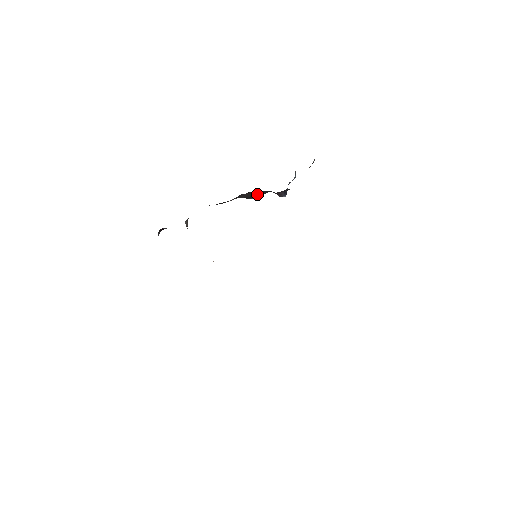
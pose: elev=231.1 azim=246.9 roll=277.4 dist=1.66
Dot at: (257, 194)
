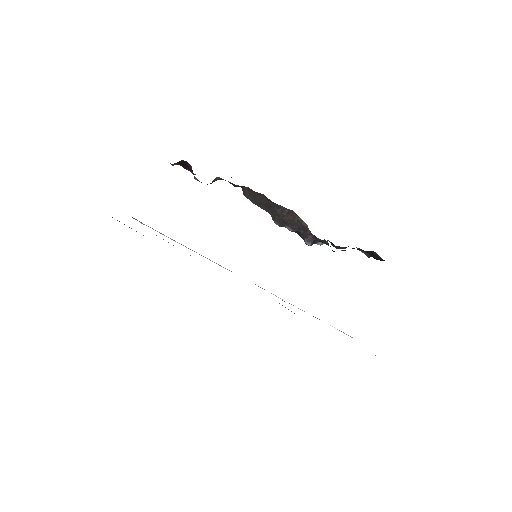
Dot at: (291, 222)
